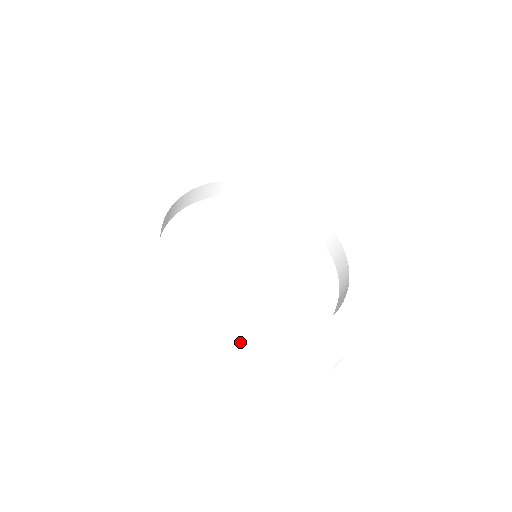
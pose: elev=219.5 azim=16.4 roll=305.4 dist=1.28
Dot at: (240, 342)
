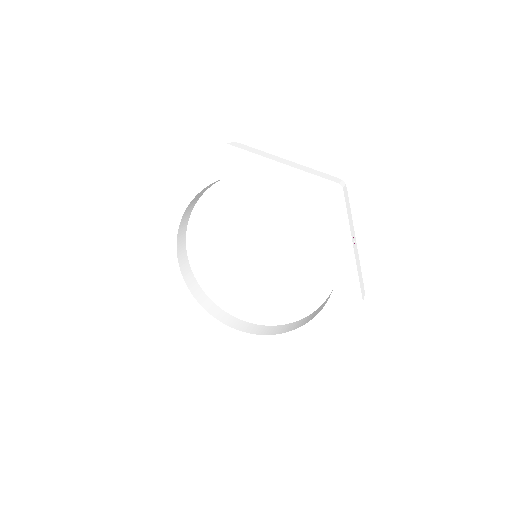
Dot at: (211, 324)
